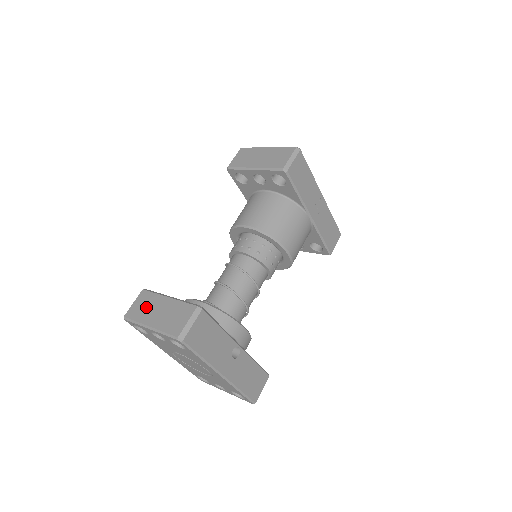
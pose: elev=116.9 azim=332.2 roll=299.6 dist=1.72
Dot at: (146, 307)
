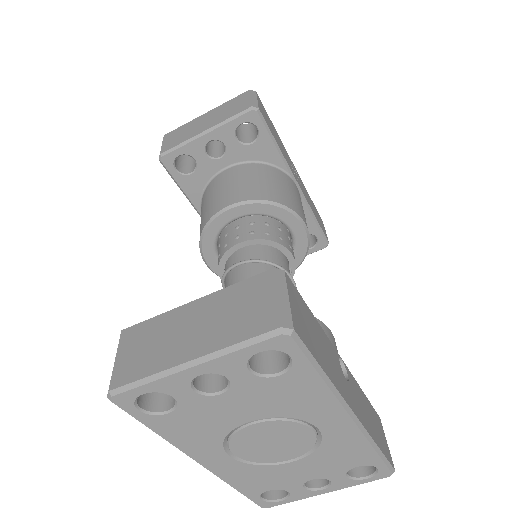
Dot at: (153, 343)
